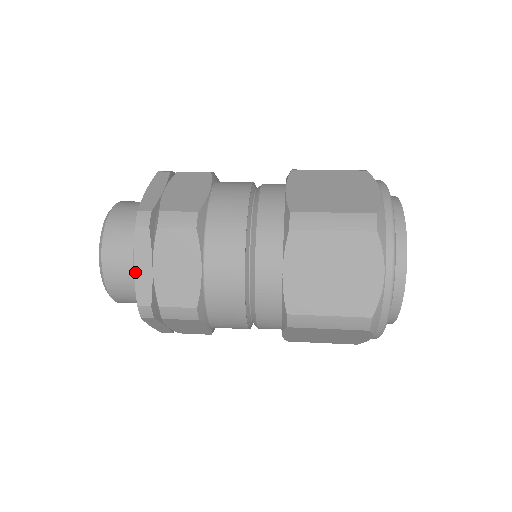
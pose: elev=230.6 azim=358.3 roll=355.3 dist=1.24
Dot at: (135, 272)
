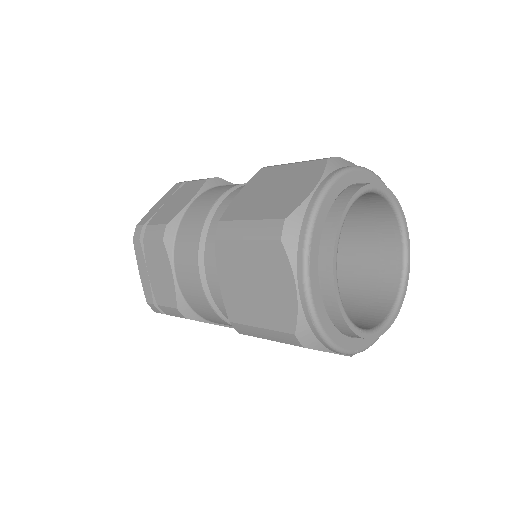
Dot at: (140, 276)
